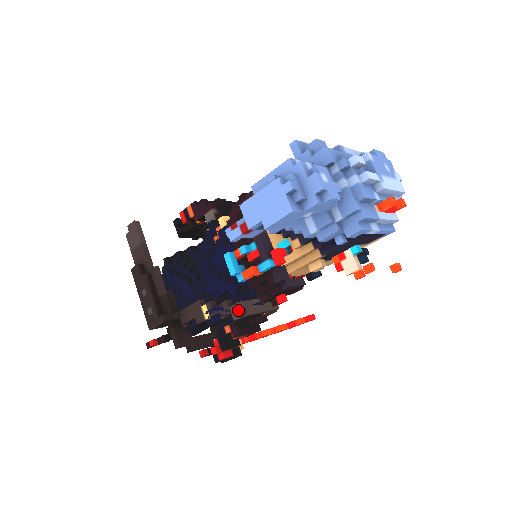
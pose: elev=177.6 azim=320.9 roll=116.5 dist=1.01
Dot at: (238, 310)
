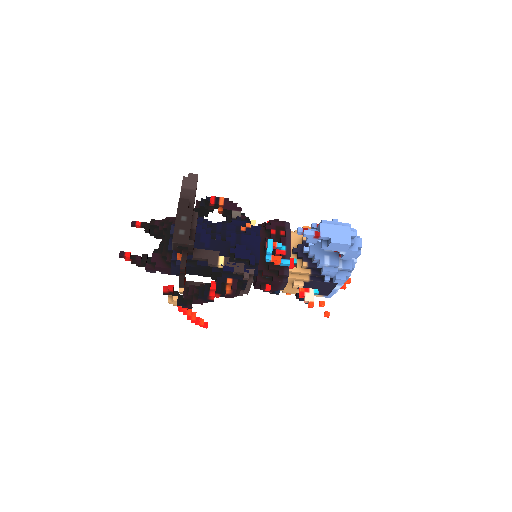
Dot at: (250, 274)
